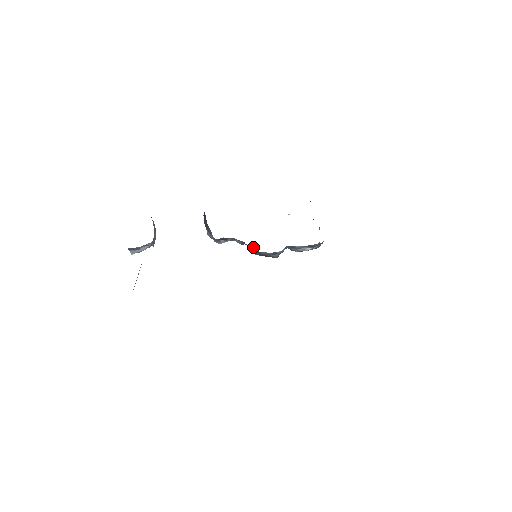
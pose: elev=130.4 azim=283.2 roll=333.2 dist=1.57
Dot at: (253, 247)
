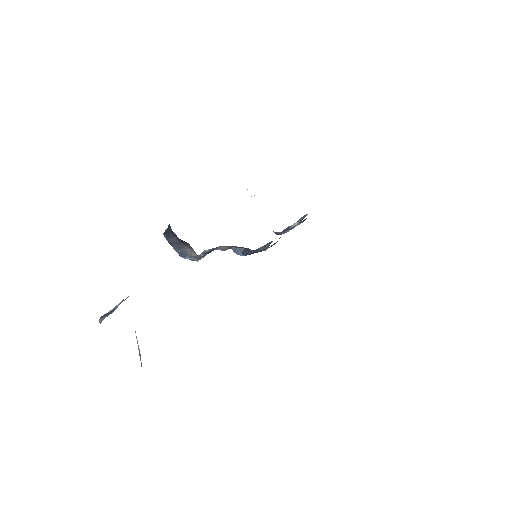
Dot at: (241, 248)
